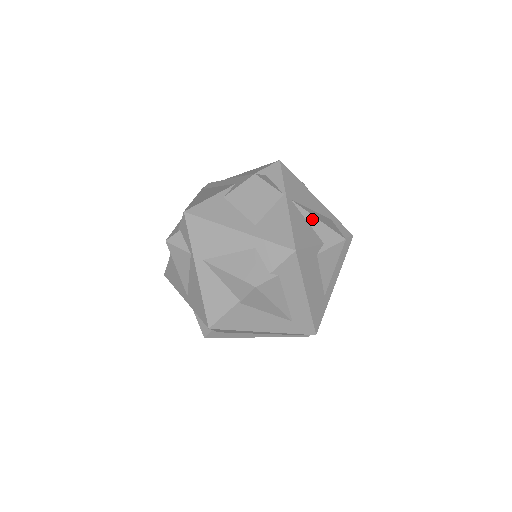
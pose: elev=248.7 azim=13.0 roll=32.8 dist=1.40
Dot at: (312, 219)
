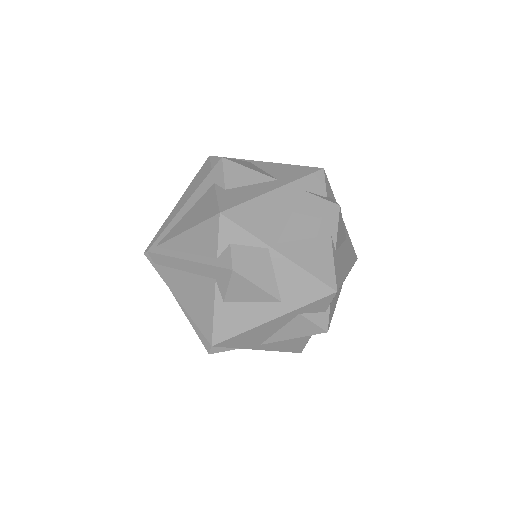
Dot at: (305, 232)
